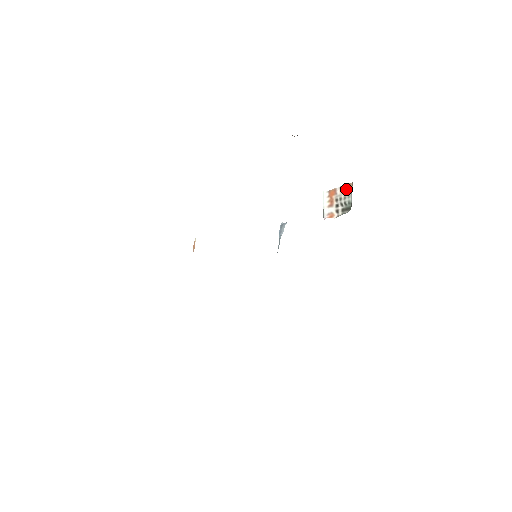
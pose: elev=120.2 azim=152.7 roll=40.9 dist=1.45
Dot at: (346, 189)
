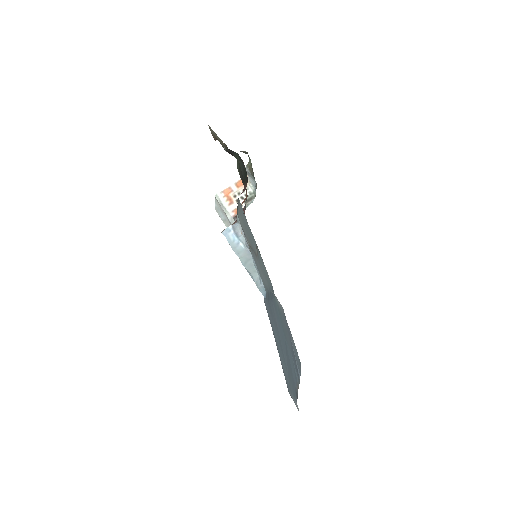
Dot at: (242, 183)
